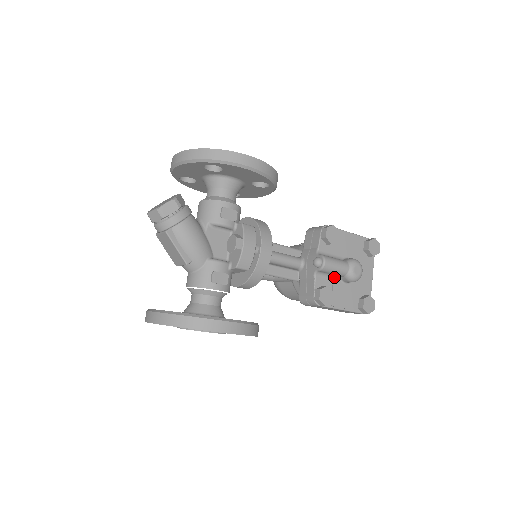
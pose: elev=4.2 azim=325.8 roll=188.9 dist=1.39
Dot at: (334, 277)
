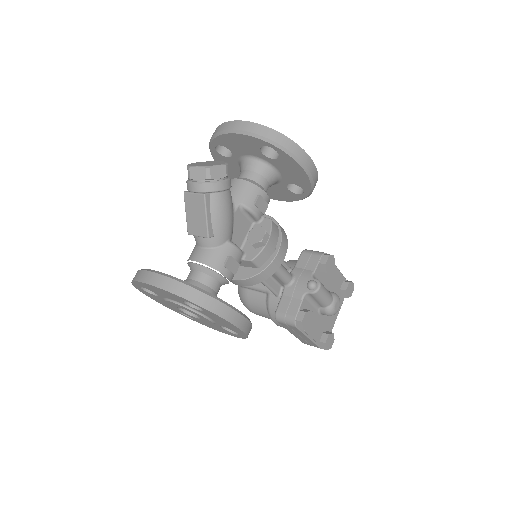
Dot at: (315, 304)
